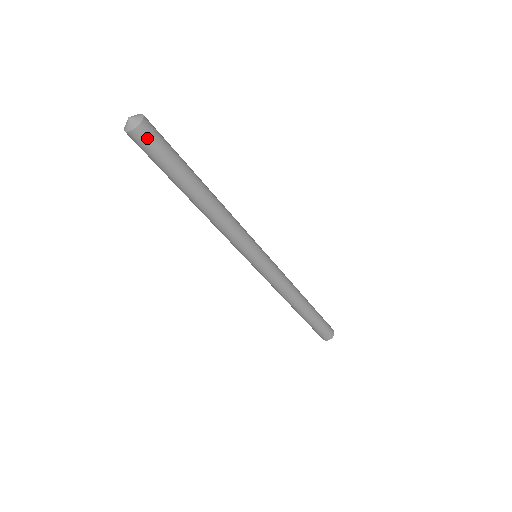
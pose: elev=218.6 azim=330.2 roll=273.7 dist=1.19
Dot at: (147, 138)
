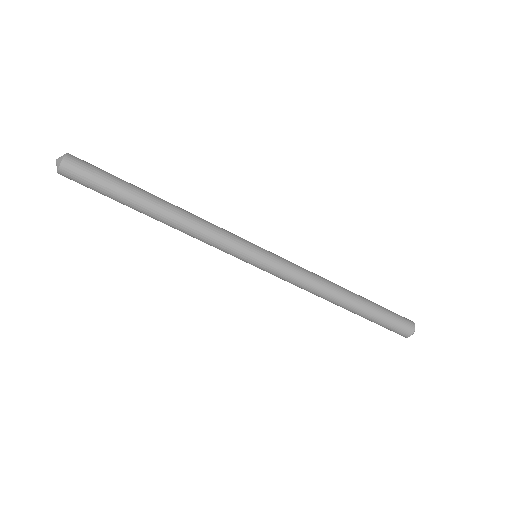
Dot at: (72, 176)
